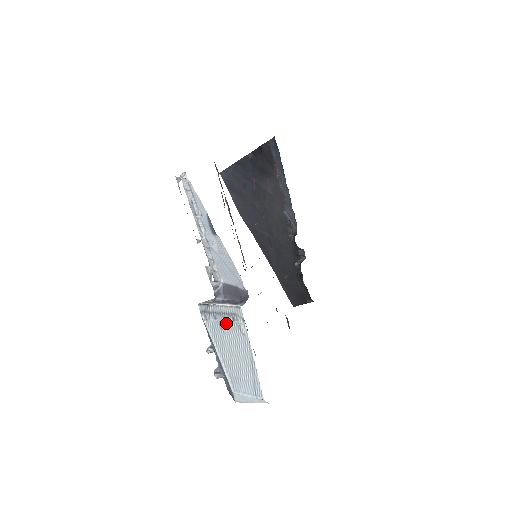
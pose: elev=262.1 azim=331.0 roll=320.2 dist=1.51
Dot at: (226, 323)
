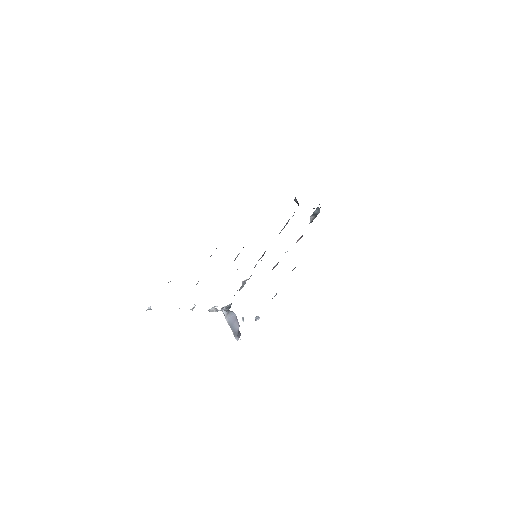
Dot at: occluded
